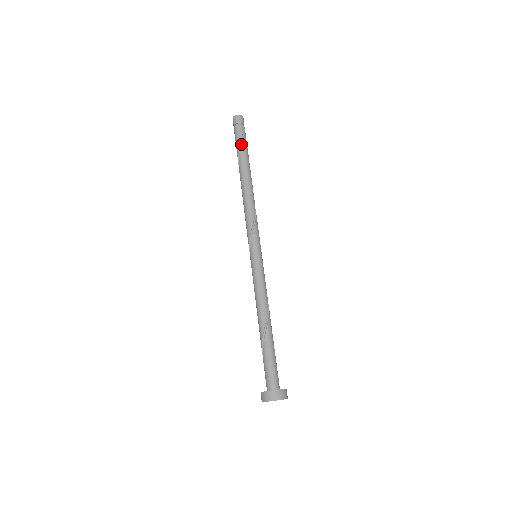
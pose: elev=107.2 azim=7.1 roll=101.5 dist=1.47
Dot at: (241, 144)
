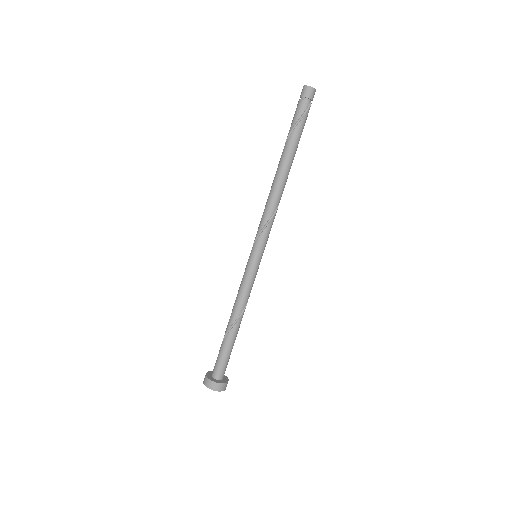
Dot at: (295, 126)
